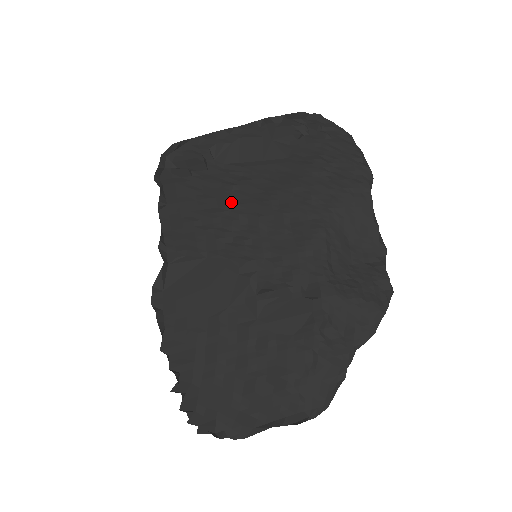
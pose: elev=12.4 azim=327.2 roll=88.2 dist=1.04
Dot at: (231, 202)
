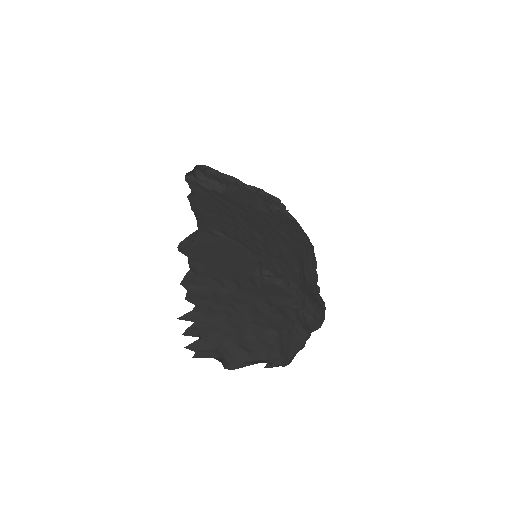
Dot at: (243, 218)
